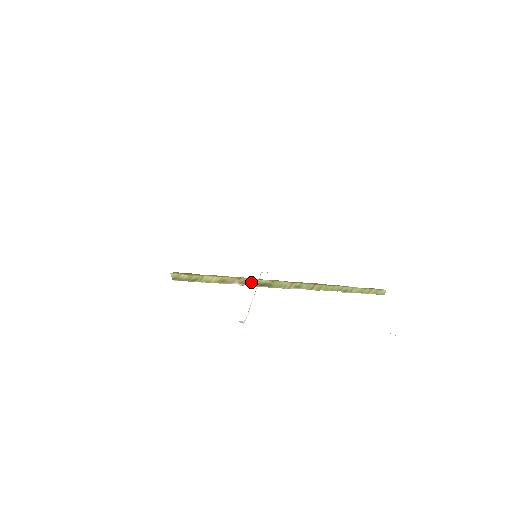
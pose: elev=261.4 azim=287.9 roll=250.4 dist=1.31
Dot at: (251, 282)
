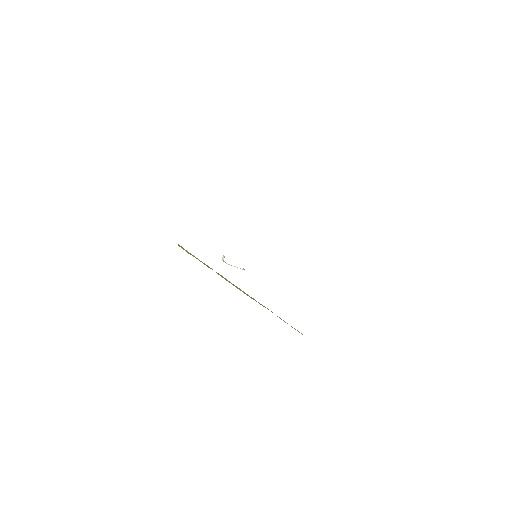
Dot at: (225, 278)
